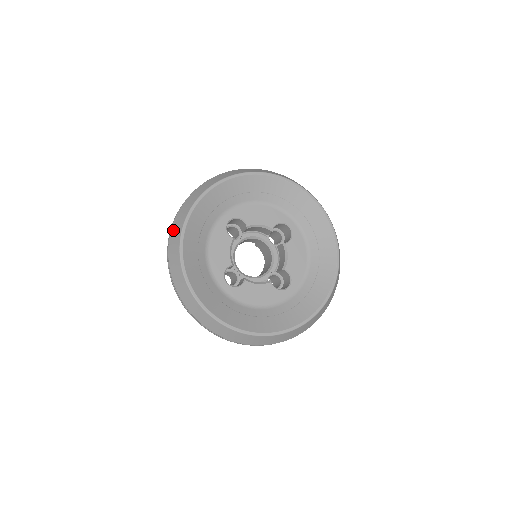
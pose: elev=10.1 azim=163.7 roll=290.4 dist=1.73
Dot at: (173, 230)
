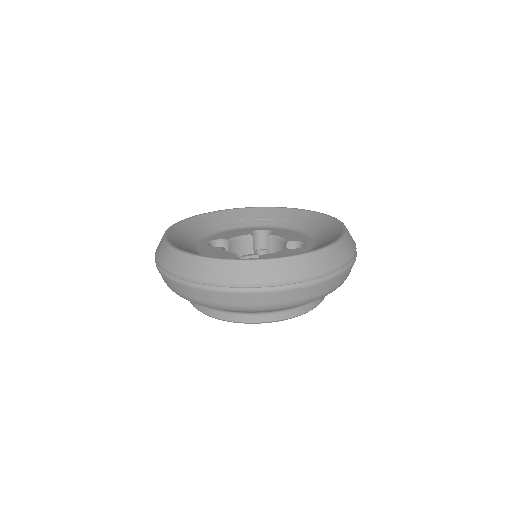
Dot at: occluded
